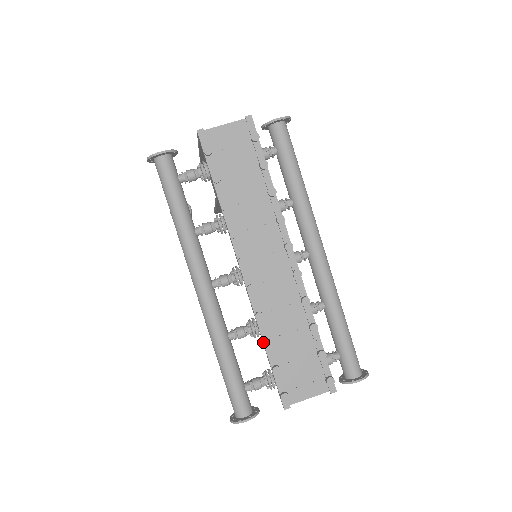
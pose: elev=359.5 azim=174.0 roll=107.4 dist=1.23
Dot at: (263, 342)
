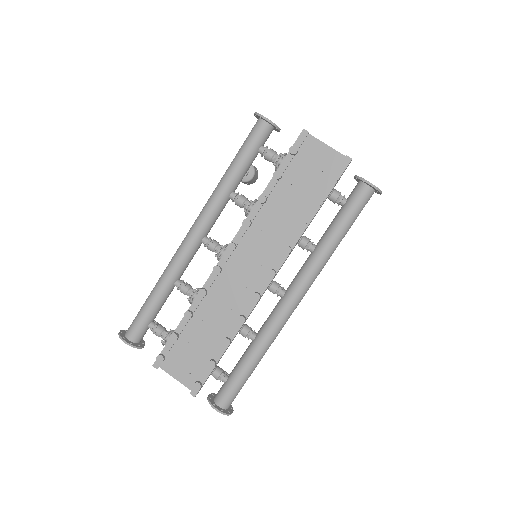
Dot at: (187, 310)
